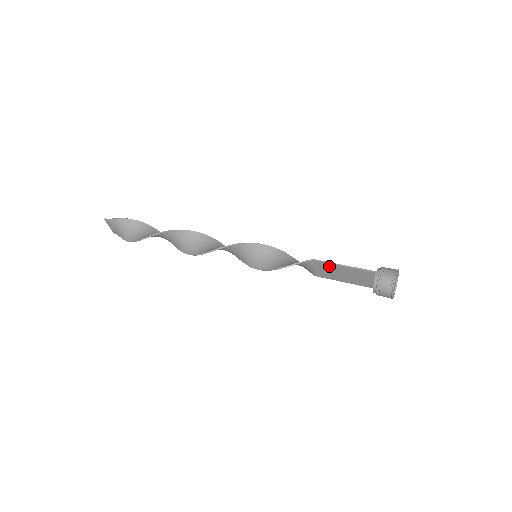
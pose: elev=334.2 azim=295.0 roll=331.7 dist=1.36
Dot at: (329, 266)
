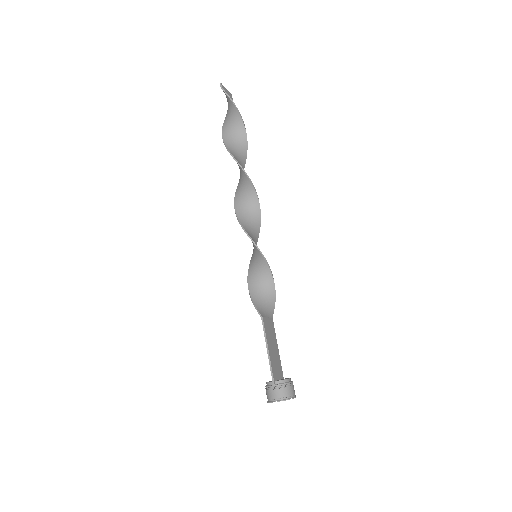
Dot at: (266, 334)
